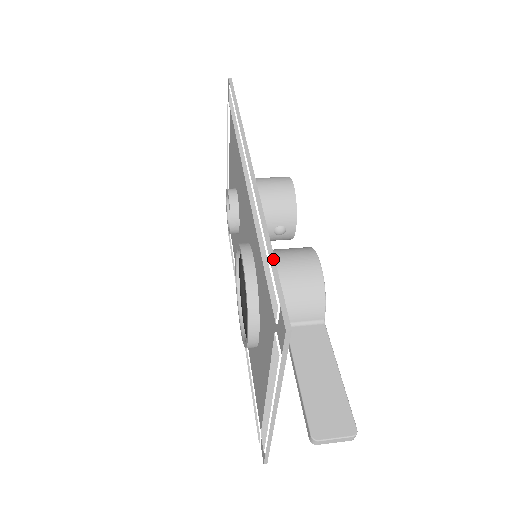
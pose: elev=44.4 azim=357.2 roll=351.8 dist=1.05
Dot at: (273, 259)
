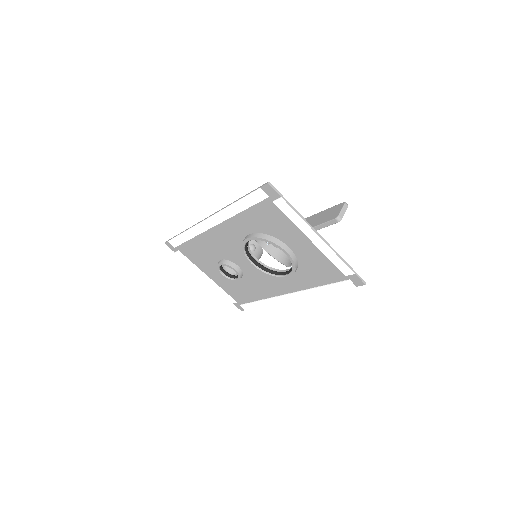
Dot at: (244, 196)
